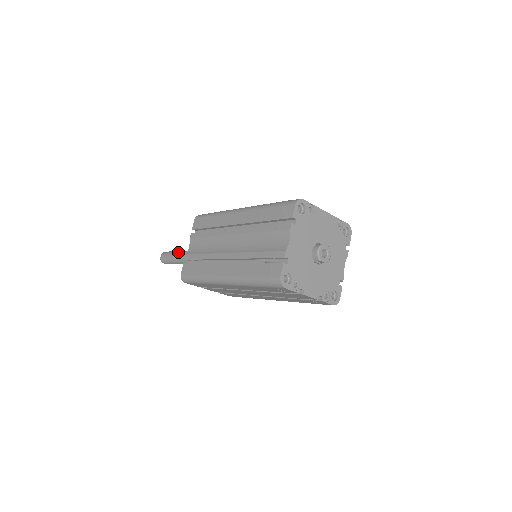
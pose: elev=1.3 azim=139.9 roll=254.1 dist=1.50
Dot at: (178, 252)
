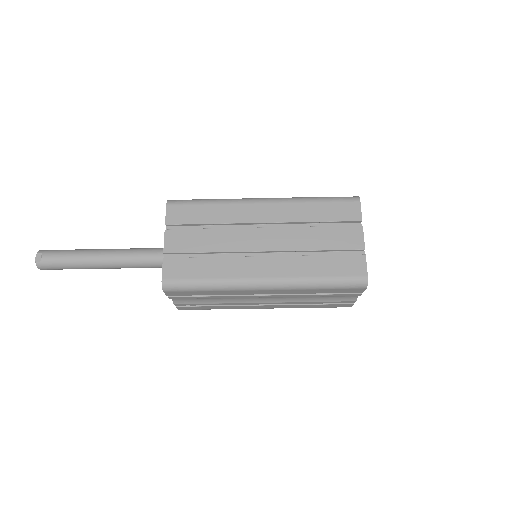
Dot at: occluded
